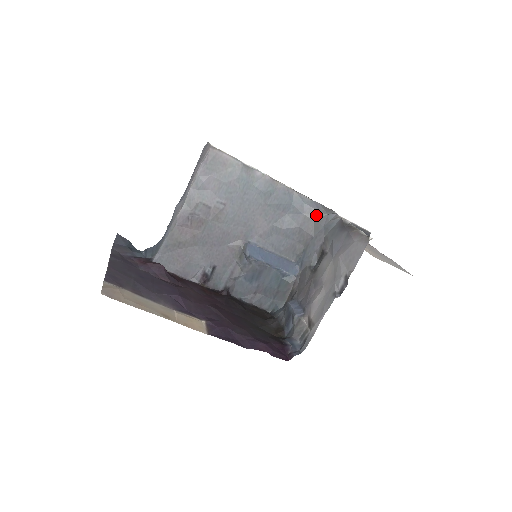
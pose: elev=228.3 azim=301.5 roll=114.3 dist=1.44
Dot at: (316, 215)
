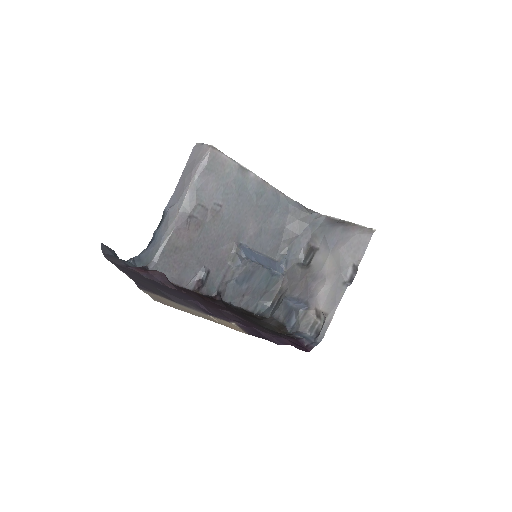
Dot at: (300, 215)
